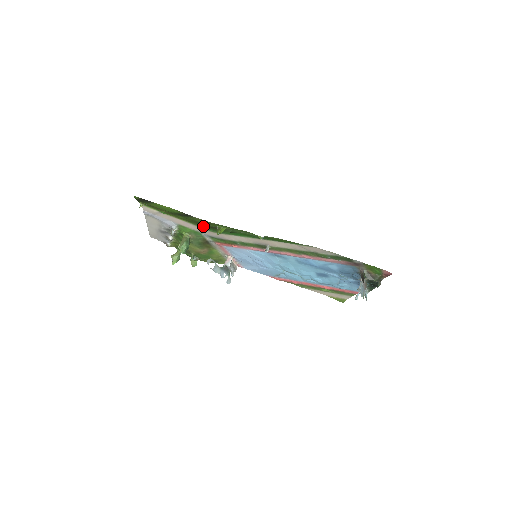
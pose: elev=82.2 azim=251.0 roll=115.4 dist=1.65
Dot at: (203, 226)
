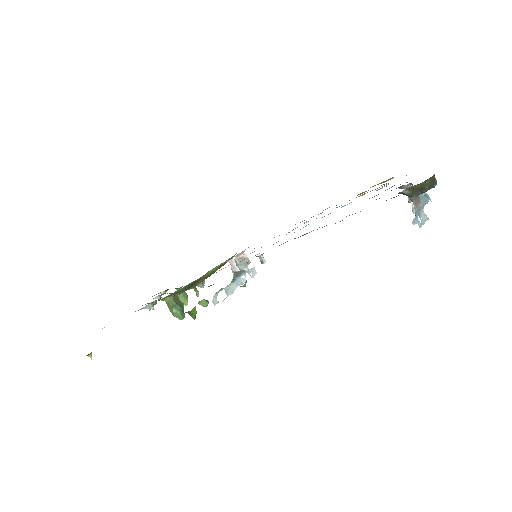
Dot at: occluded
